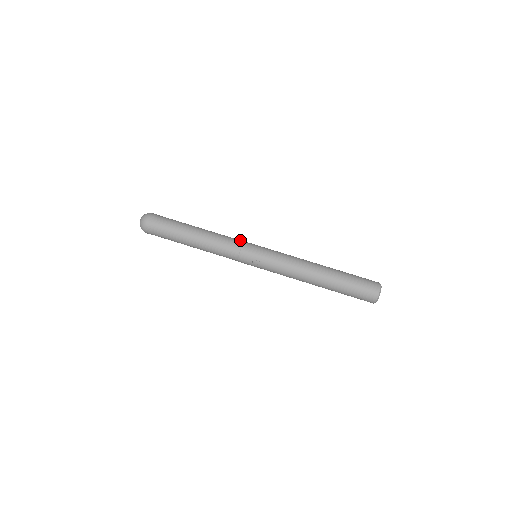
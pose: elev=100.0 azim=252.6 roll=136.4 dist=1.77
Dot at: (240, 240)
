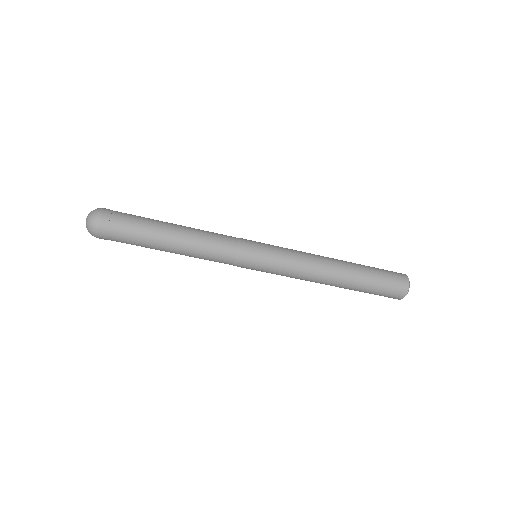
Dot at: (232, 254)
